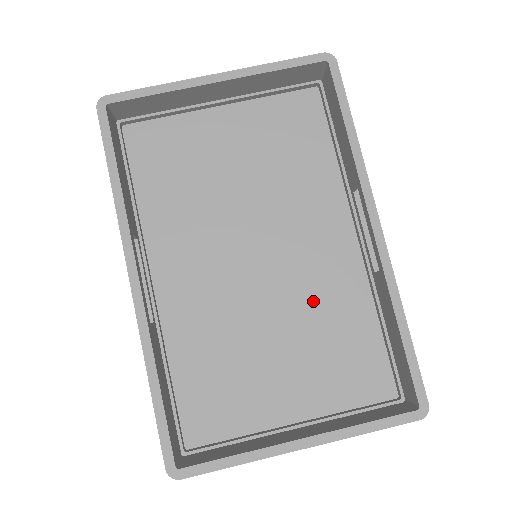
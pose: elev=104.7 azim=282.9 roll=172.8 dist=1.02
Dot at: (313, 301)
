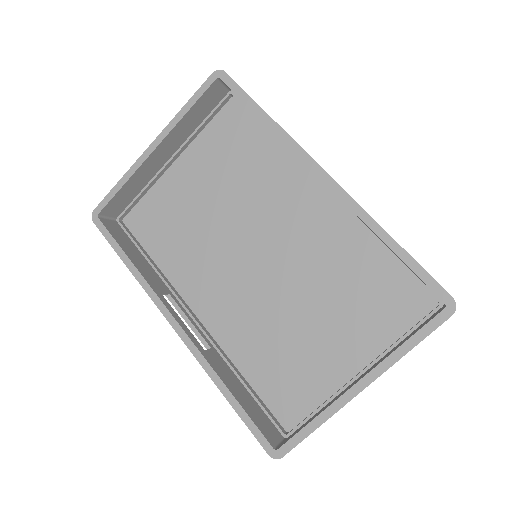
Dot at: (321, 264)
